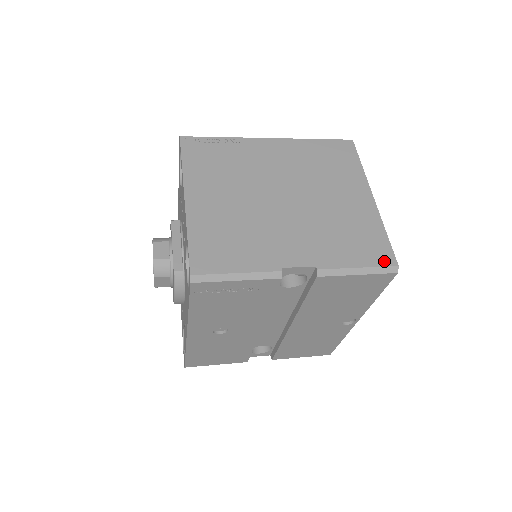
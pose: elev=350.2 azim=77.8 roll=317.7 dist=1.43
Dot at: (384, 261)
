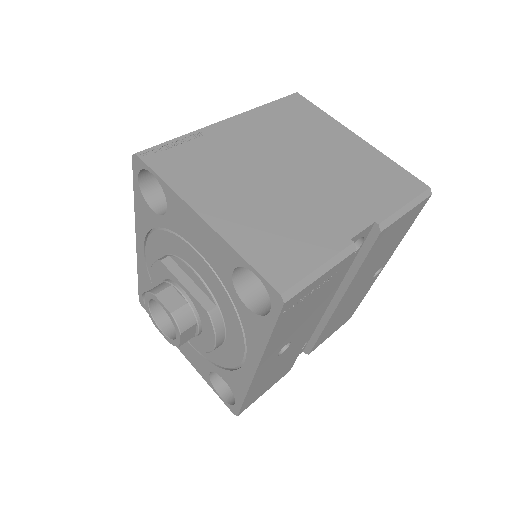
Dot at: (417, 189)
